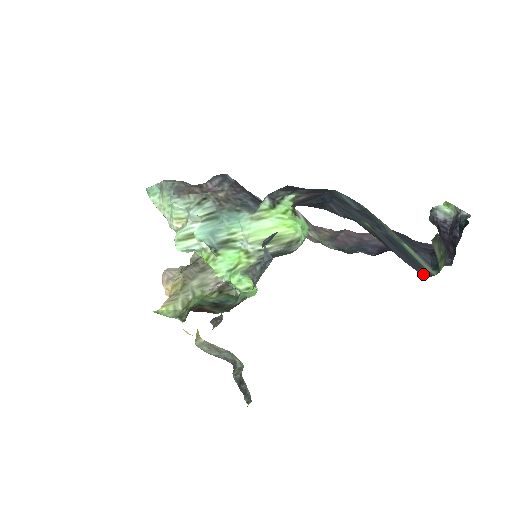
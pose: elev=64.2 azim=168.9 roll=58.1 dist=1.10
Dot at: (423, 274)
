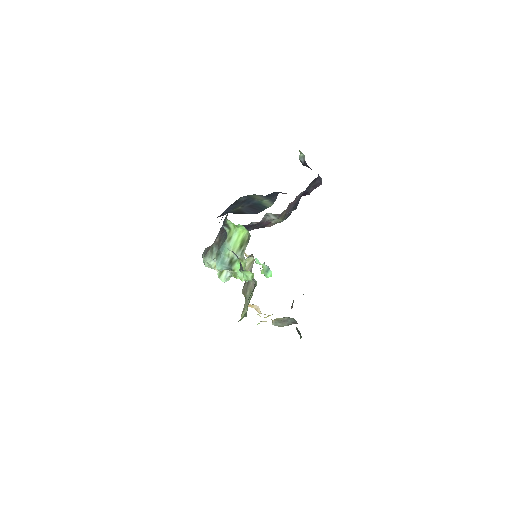
Dot at: occluded
